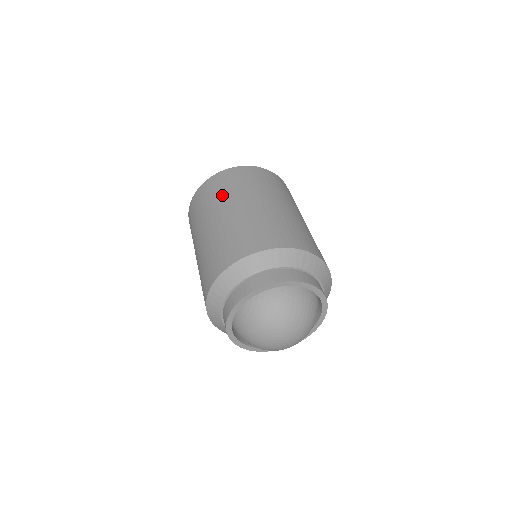
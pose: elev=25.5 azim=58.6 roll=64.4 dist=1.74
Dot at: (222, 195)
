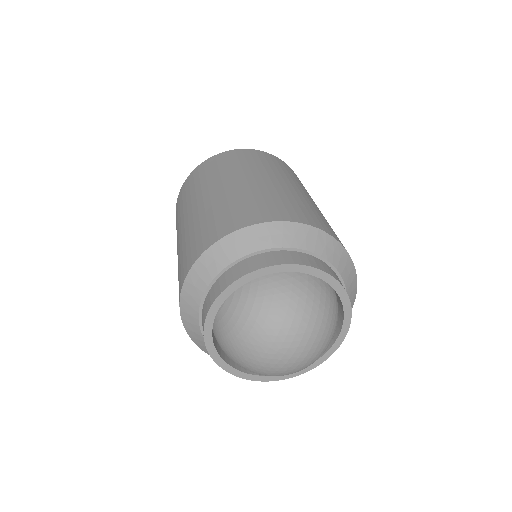
Dot at: (215, 174)
